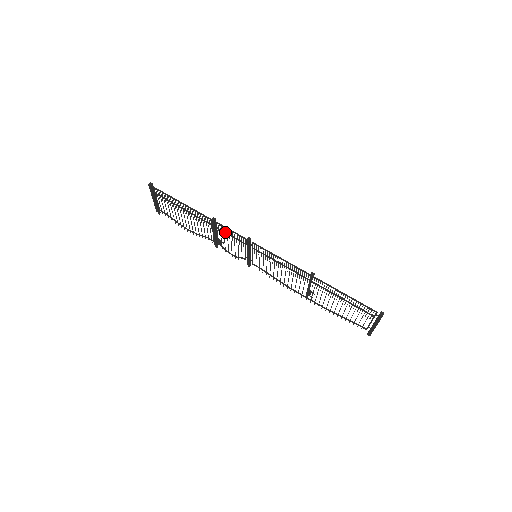
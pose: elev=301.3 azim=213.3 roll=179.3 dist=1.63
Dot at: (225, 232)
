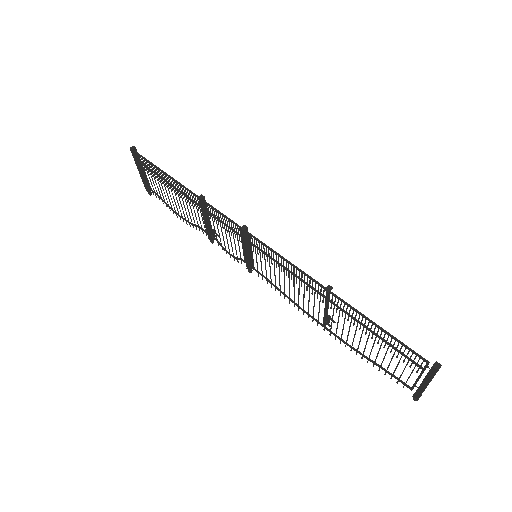
Dot at: (217, 217)
